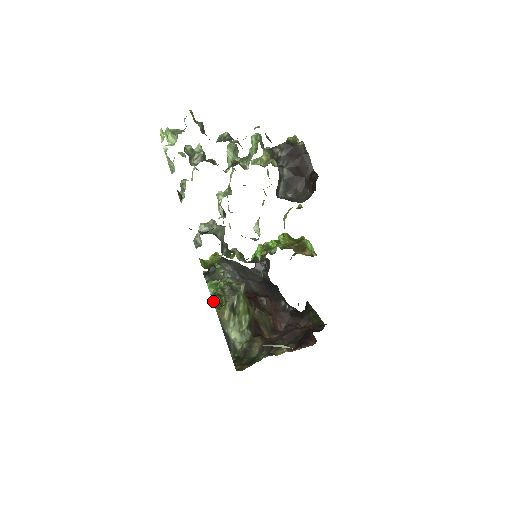
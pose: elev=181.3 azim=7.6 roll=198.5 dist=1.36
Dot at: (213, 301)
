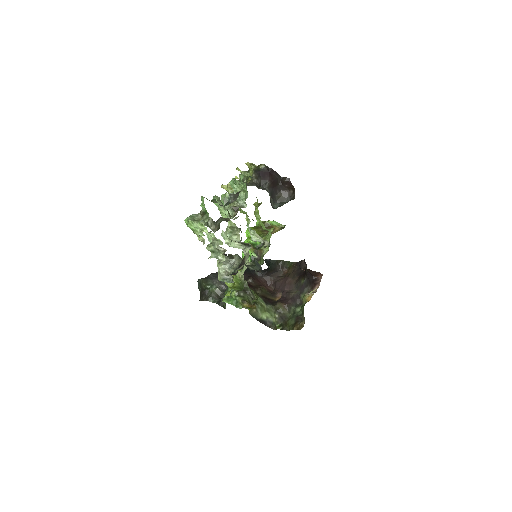
Dot at: (243, 307)
